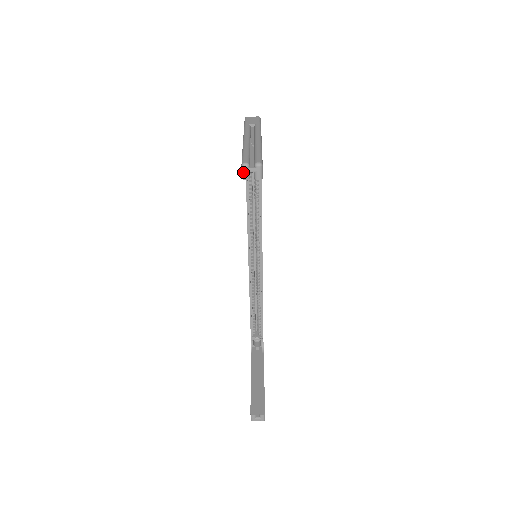
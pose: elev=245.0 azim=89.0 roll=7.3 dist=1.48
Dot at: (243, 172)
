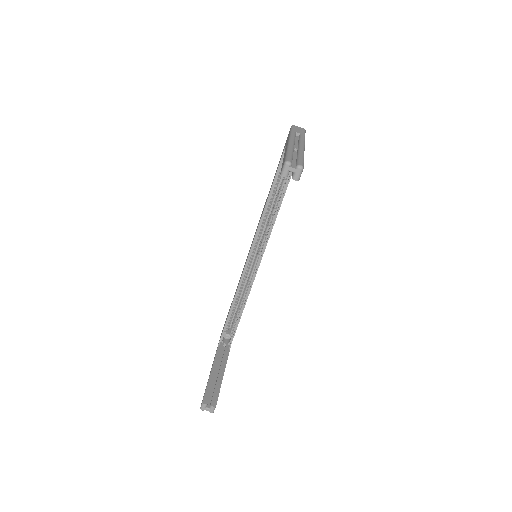
Dot at: (284, 169)
